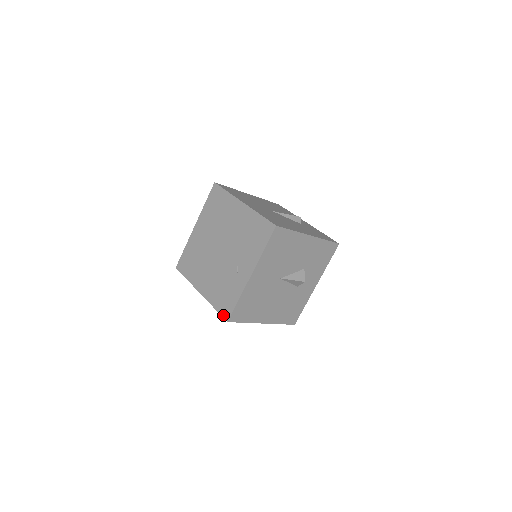
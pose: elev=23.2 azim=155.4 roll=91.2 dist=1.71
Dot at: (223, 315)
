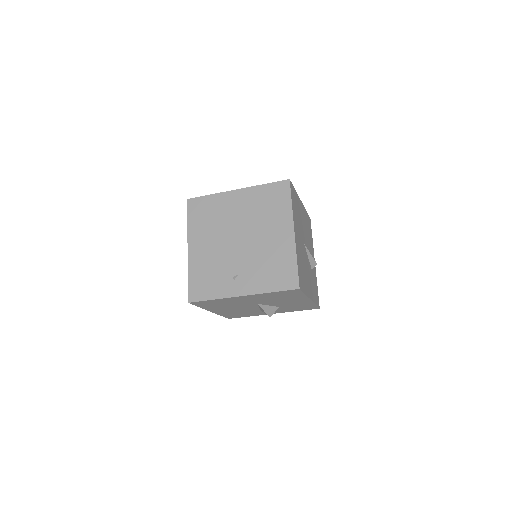
Dot at: (190, 293)
